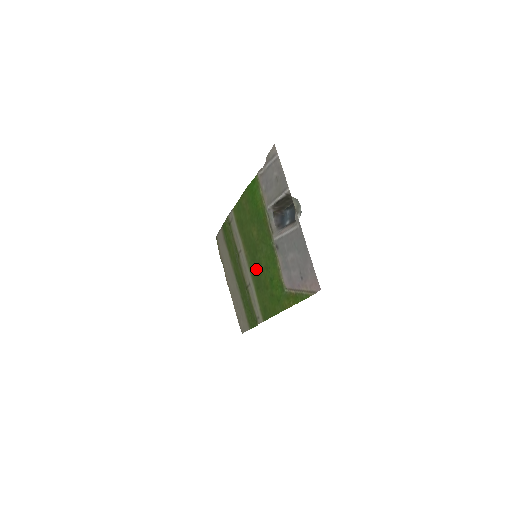
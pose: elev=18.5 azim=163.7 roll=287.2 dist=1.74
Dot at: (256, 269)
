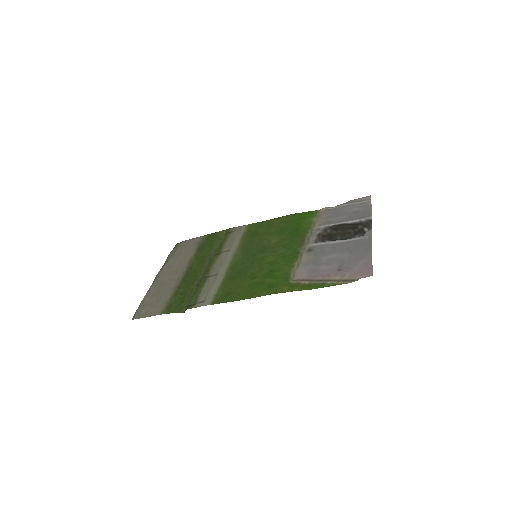
Dot at: (246, 264)
